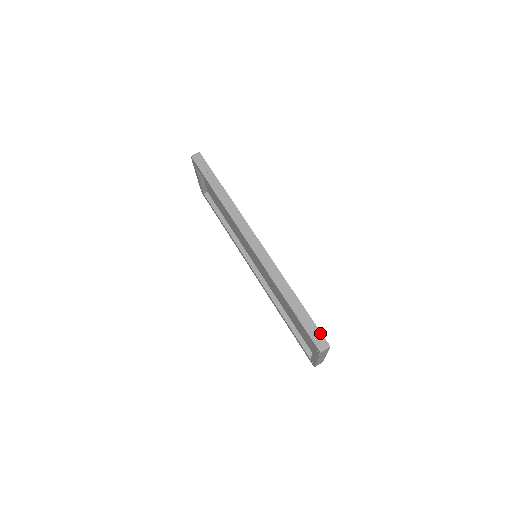
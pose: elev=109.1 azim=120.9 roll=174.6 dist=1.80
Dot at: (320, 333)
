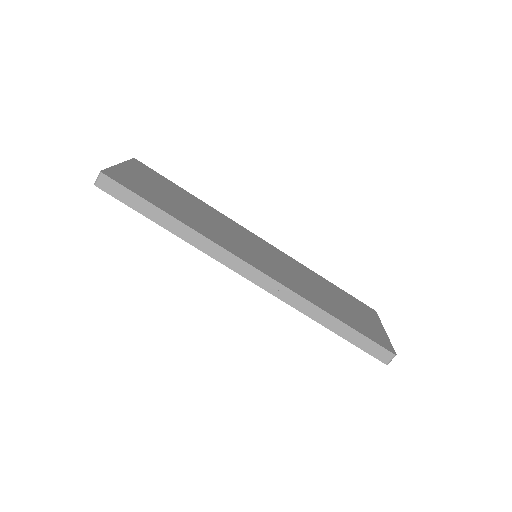
Dot at: (380, 347)
